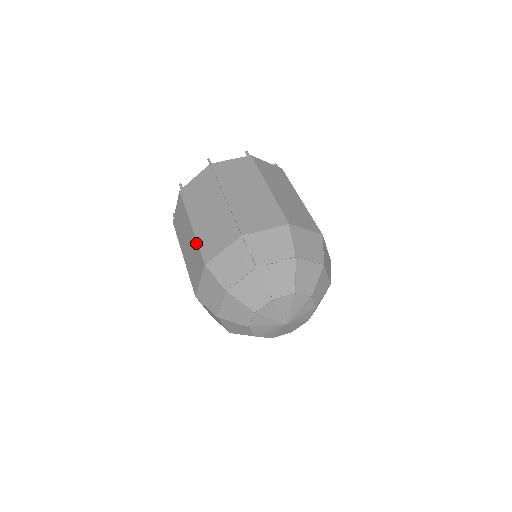
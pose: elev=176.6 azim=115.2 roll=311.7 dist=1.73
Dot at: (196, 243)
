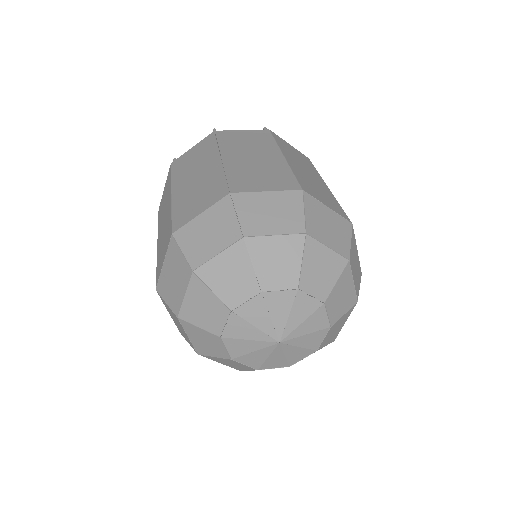
Dot at: (170, 212)
